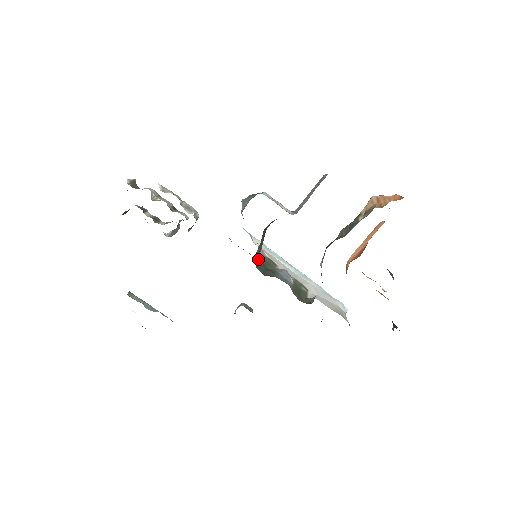
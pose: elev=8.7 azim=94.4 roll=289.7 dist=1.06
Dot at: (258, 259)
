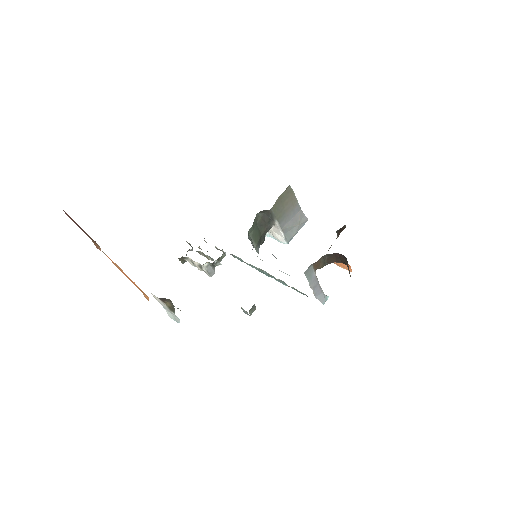
Dot at: (254, 247)
